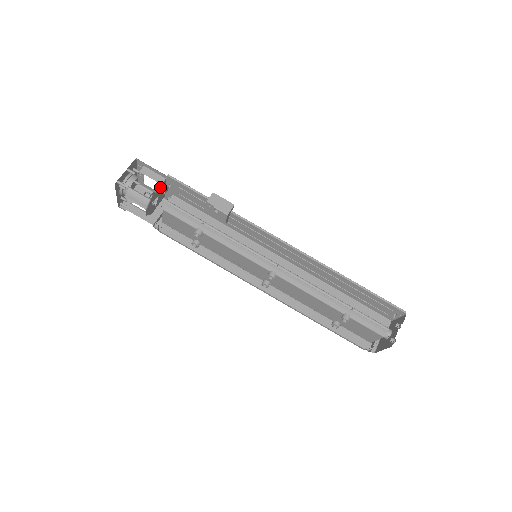
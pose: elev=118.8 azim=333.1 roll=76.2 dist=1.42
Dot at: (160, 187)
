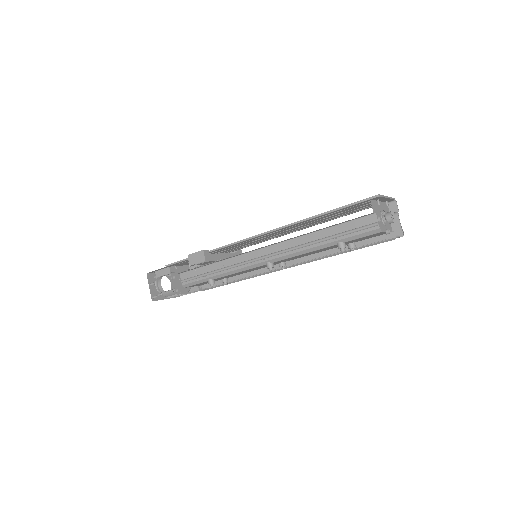
Dot at: occluded
